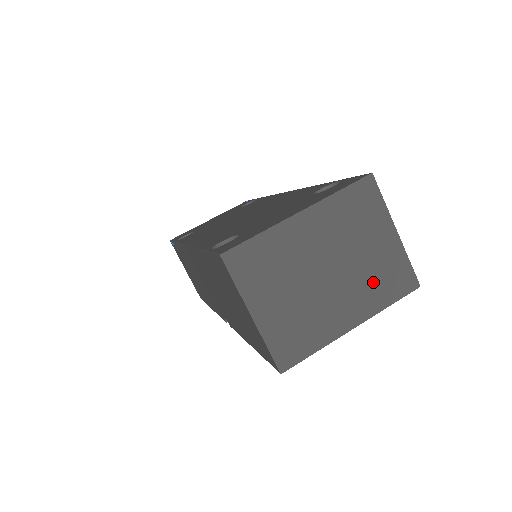
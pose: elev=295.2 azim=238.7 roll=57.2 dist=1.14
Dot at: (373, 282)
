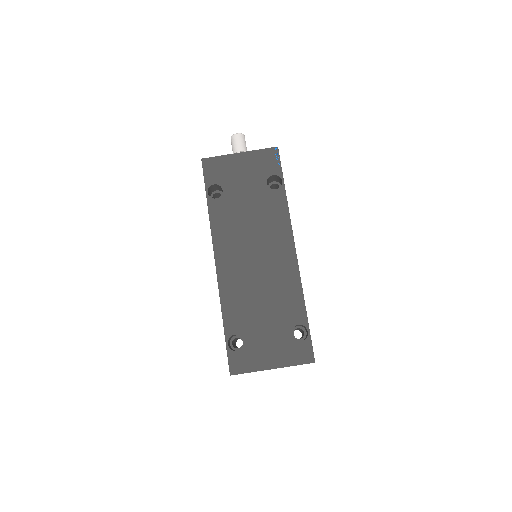
Dot at: occluded
